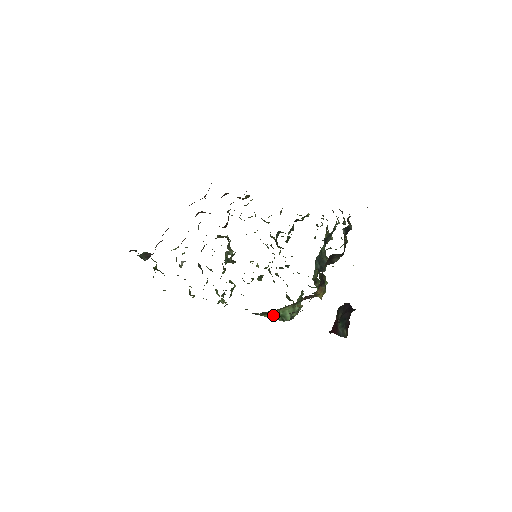
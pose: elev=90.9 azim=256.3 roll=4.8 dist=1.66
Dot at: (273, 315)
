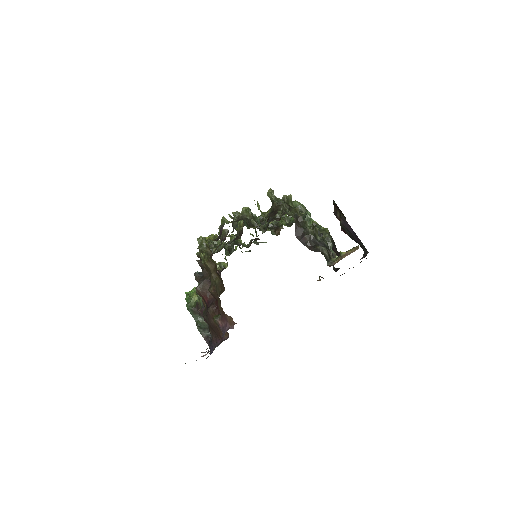
Dot at: occluded
